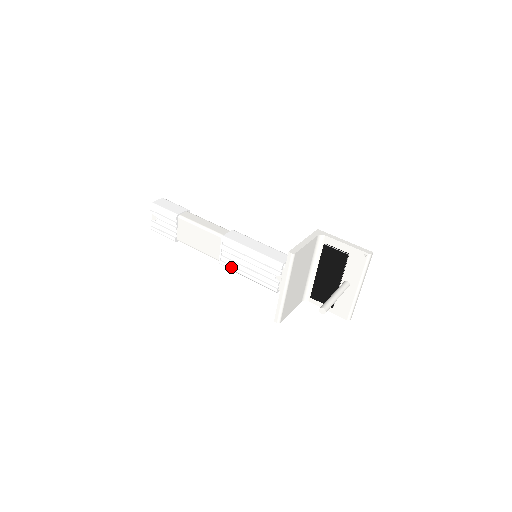
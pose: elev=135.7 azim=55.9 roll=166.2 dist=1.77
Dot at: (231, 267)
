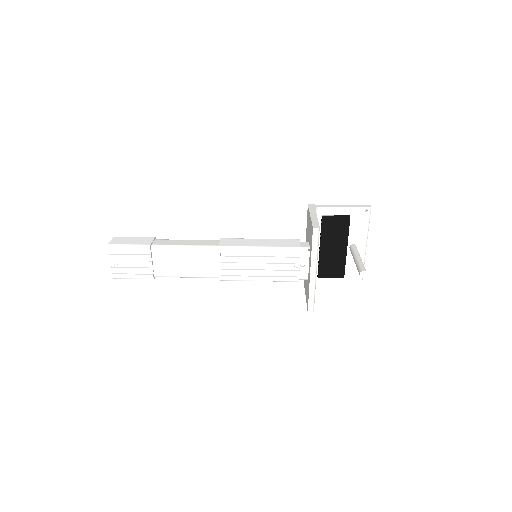
Dot at: (237, 277)
